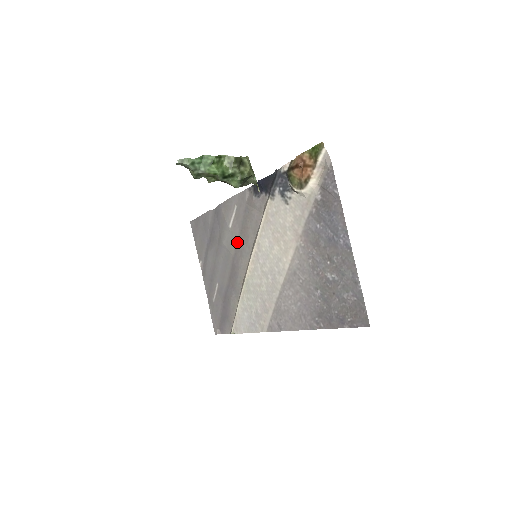
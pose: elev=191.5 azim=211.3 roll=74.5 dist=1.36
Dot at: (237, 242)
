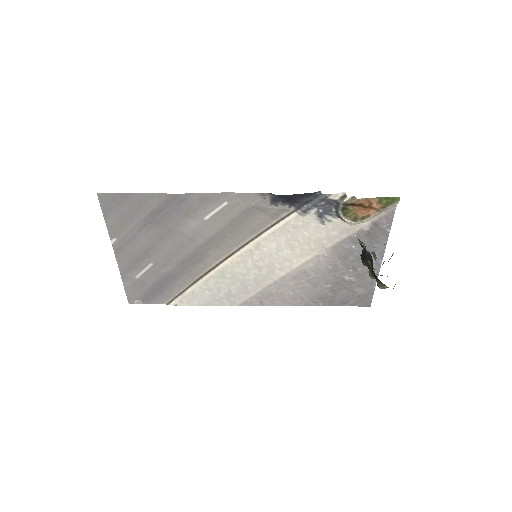
Dot at: (214, 235)
